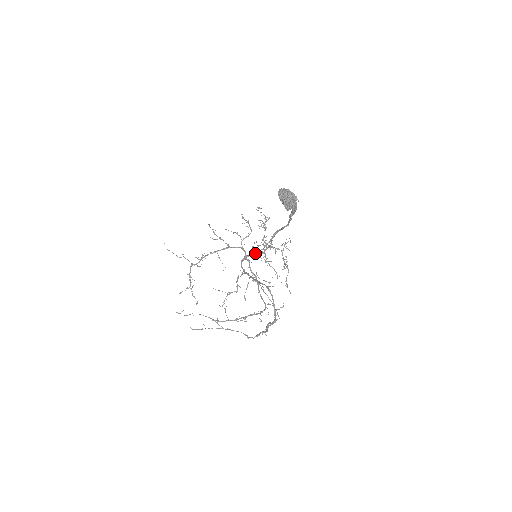
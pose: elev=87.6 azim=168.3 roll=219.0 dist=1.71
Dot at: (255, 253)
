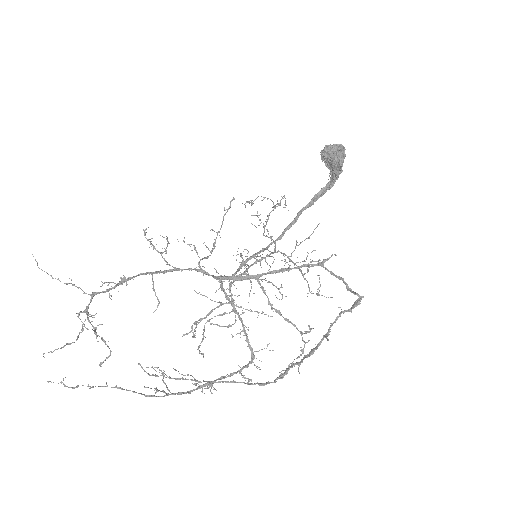
Dot at: occluded
